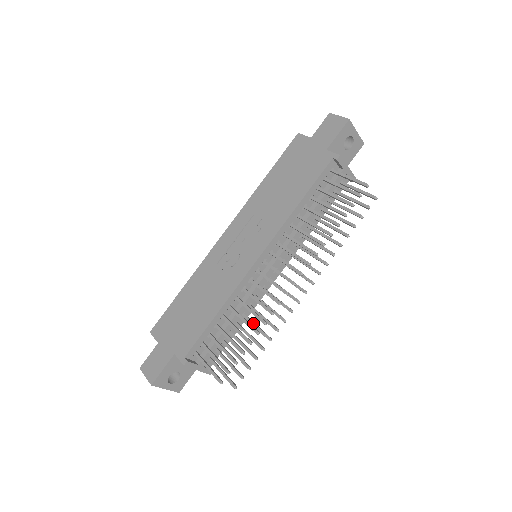
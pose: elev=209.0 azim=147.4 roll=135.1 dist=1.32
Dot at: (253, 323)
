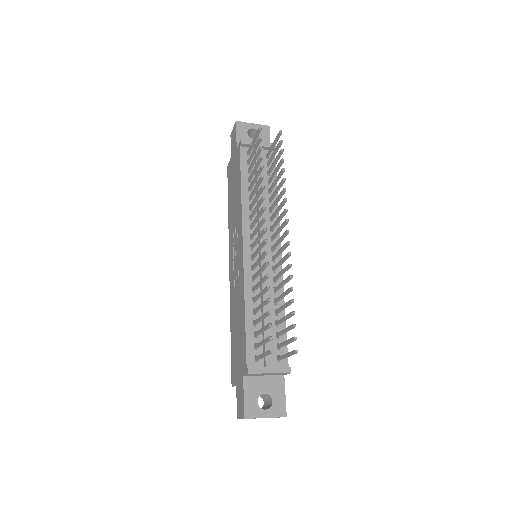
Dot at: (280, 296)
